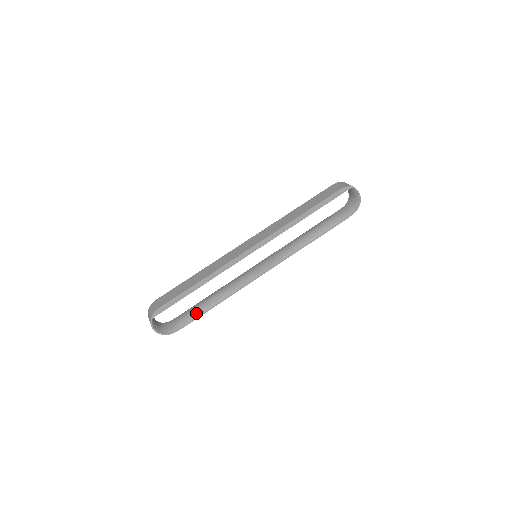
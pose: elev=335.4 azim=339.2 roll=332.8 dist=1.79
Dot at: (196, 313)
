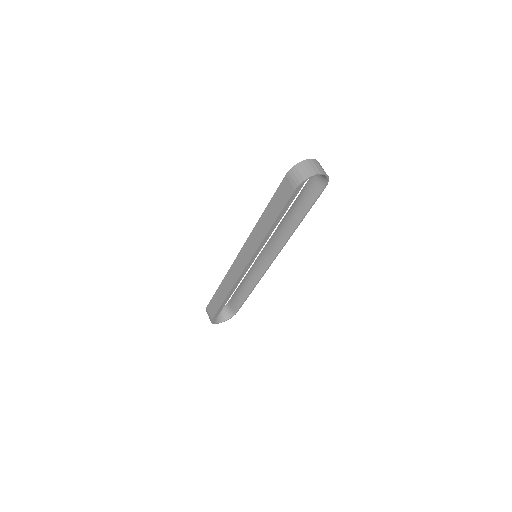
Dot at: (241, 301)
